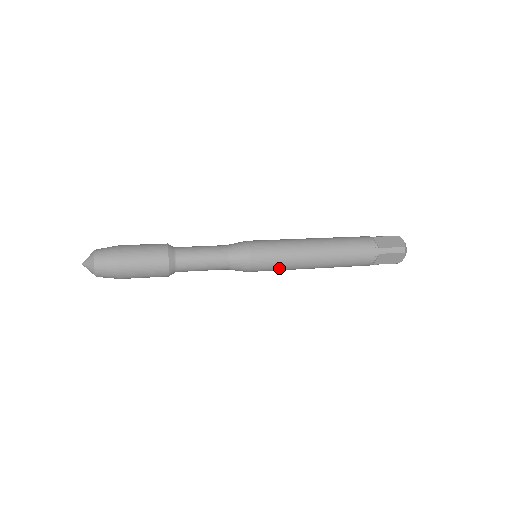
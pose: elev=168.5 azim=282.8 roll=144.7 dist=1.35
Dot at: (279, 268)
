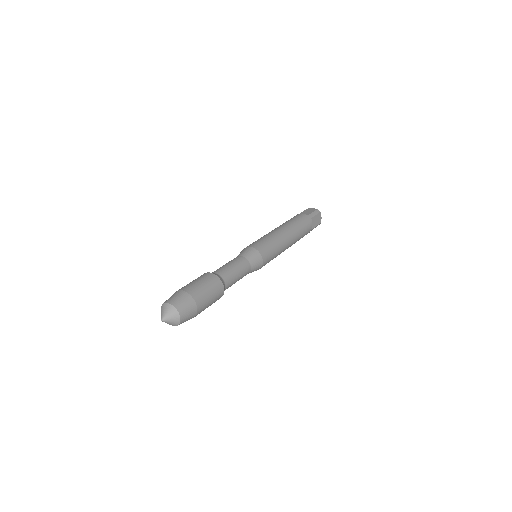
Dot at: (275, 253)
